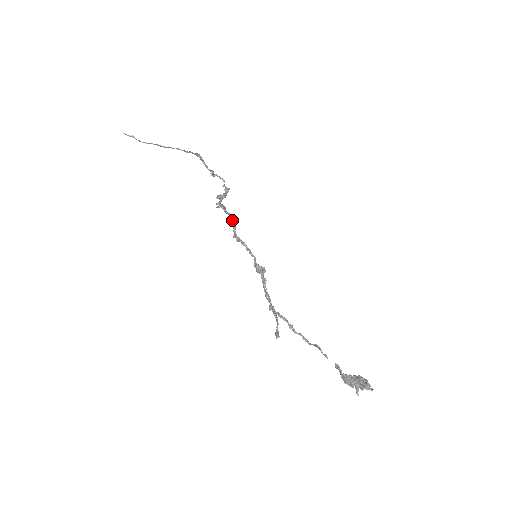
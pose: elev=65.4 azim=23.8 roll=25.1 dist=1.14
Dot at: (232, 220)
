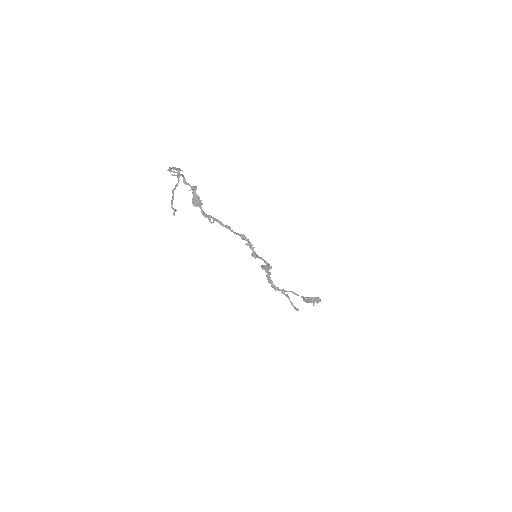
Dot at: (250, 243)
